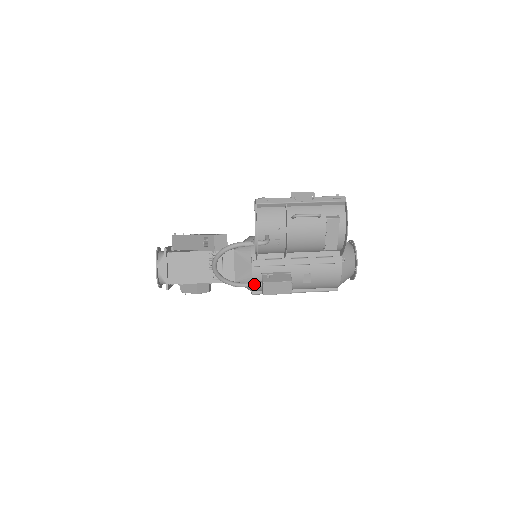
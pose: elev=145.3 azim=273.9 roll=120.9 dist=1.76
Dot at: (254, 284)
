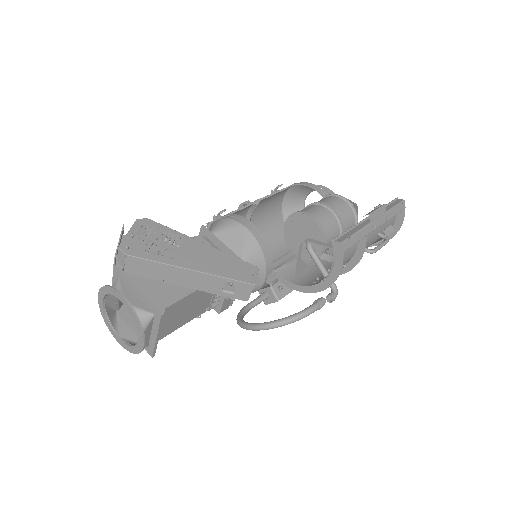
Dot at: occluded
